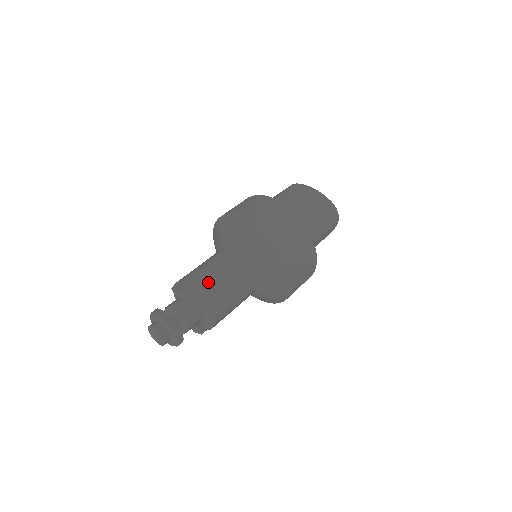
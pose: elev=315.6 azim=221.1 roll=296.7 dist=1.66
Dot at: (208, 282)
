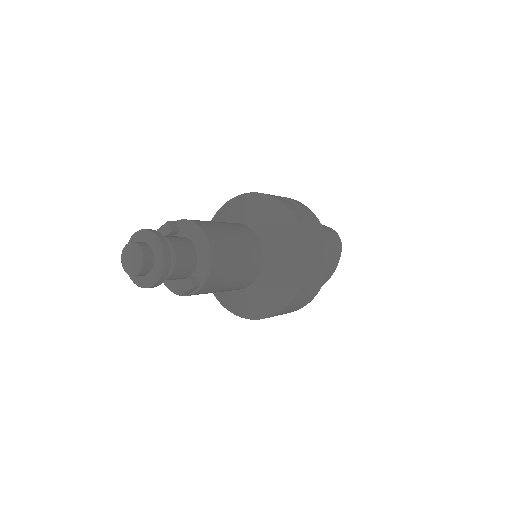
Dot at: (204, 221)
